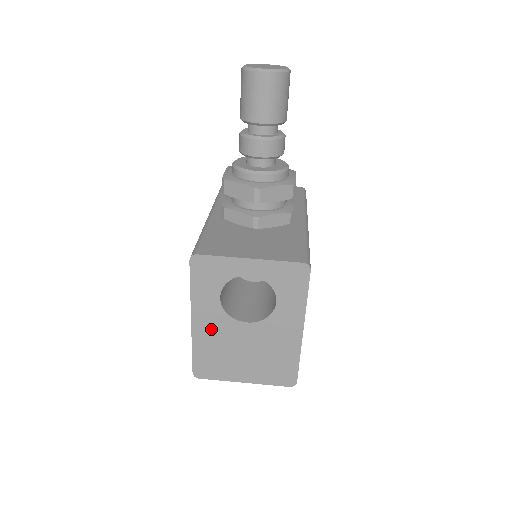
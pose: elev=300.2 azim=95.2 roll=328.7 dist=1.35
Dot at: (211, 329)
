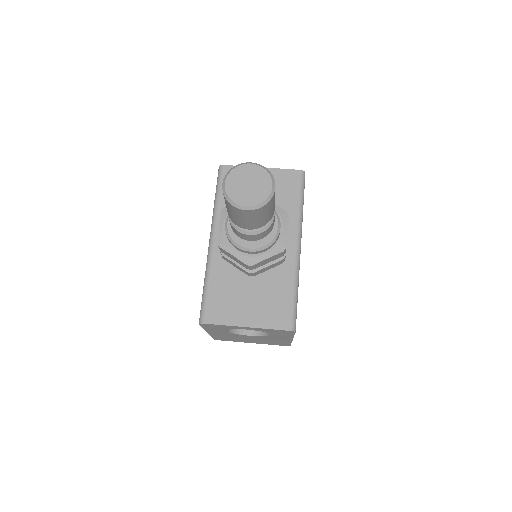
Dot at: (223, 335)
